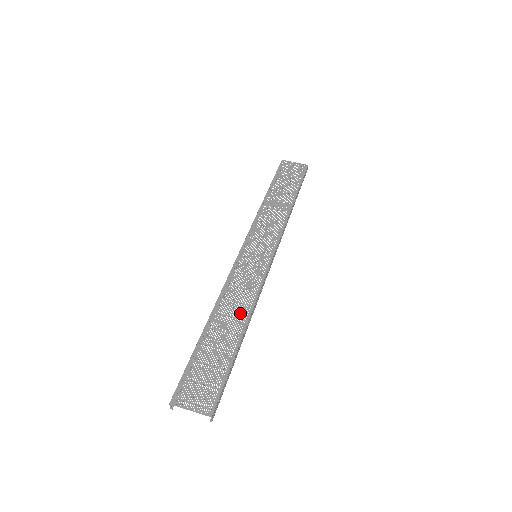
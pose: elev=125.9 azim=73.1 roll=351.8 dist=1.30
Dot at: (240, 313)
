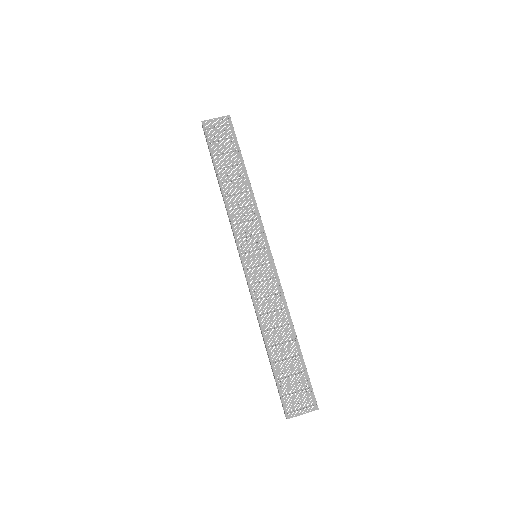
Dot at: (282, 320)
